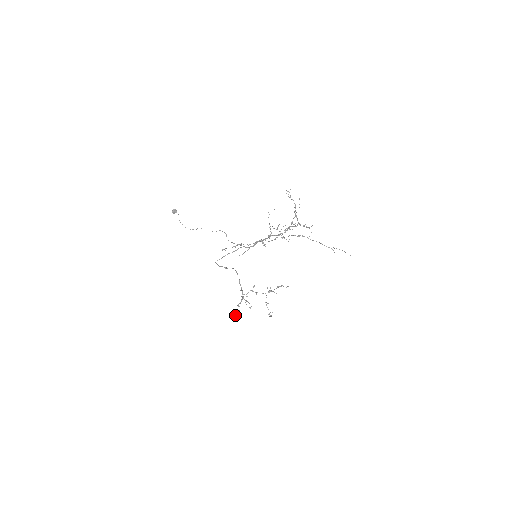
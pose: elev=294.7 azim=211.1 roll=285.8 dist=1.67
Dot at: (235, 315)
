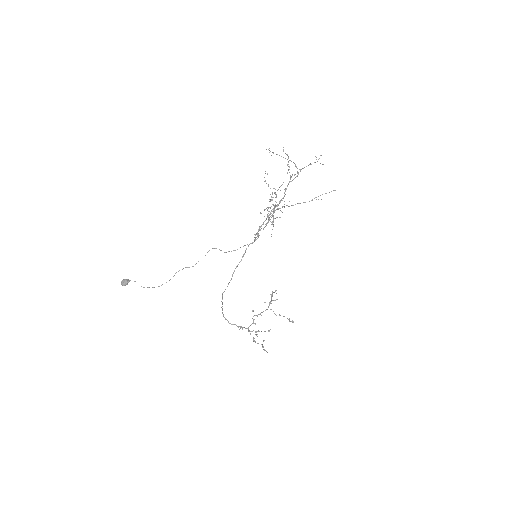
Dot at: (264, 349)
